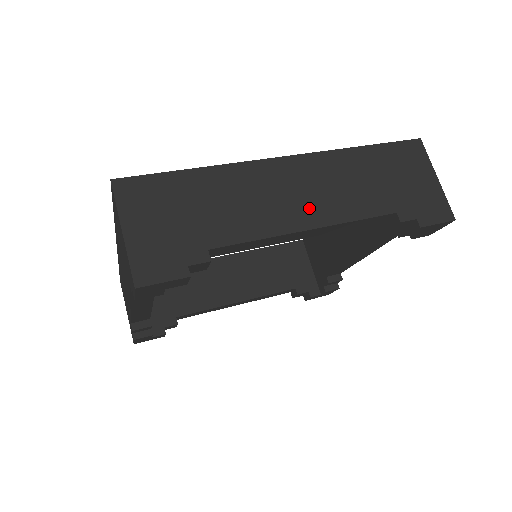
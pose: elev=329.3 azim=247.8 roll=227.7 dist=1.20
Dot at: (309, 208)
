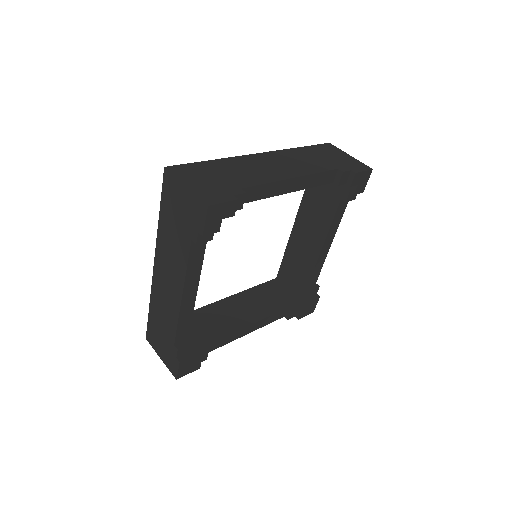
Dot at: (288, 170)
